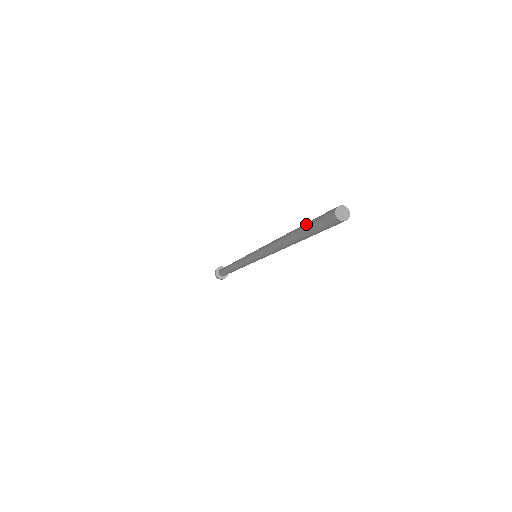
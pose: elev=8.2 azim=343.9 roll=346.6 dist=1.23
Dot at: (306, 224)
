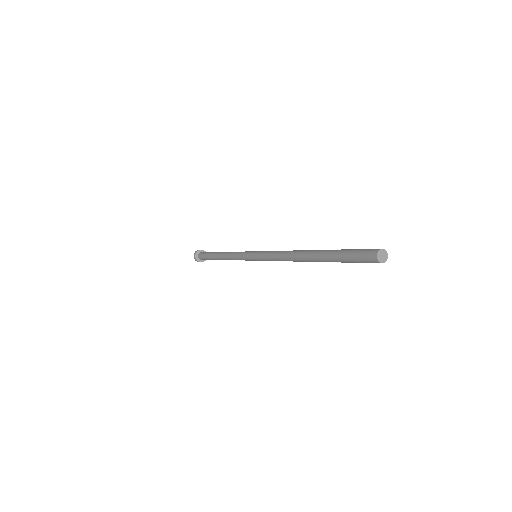
Dot at: (335, 255)
